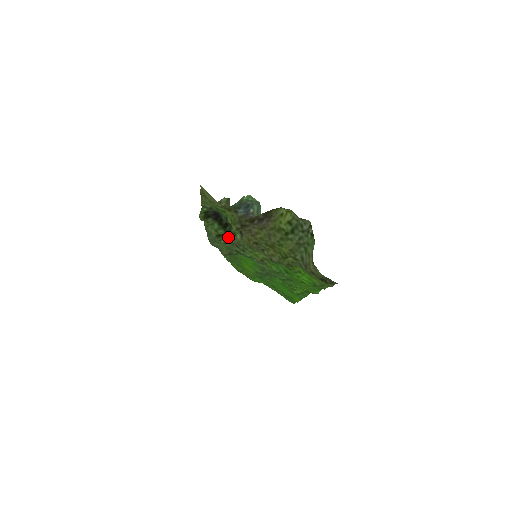
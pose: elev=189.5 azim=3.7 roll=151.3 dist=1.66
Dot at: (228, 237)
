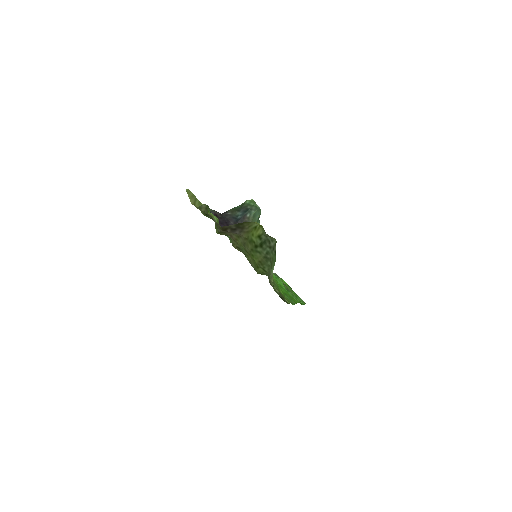
Dot at: occluded
